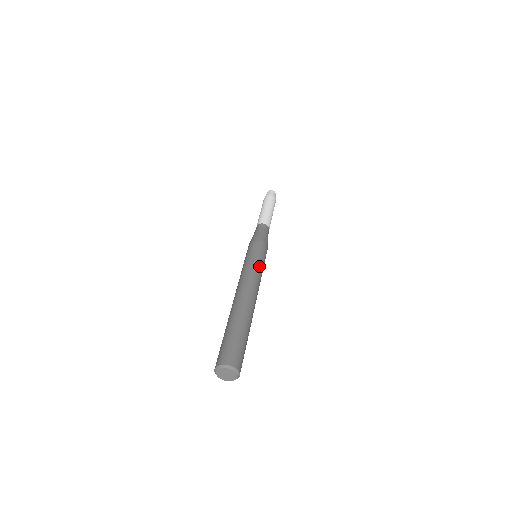
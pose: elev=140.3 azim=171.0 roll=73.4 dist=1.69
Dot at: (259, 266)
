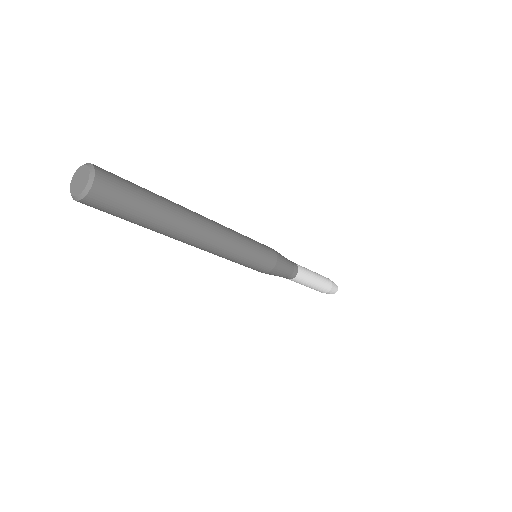
Dot at: (246, 240)
